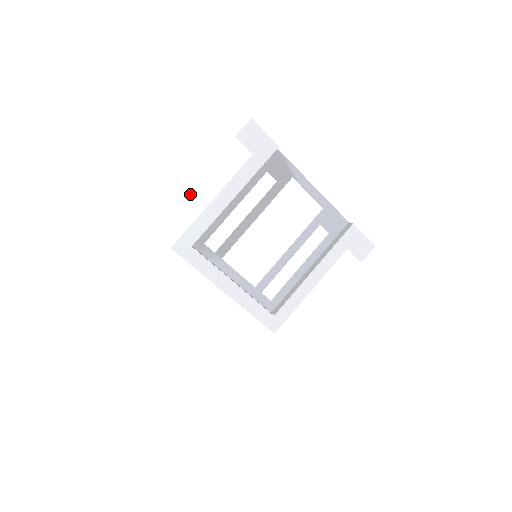
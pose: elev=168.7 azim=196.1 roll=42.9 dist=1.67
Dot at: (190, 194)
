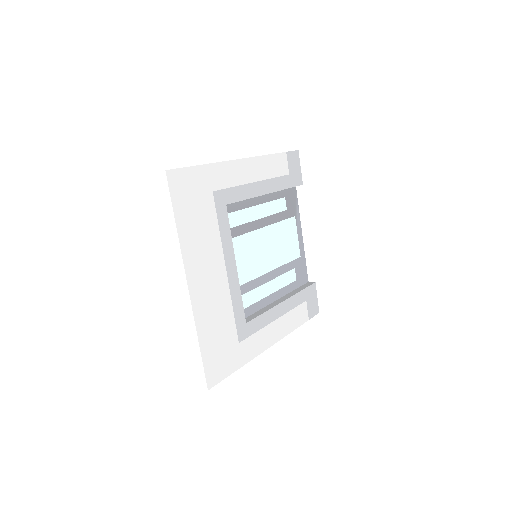
Dot at: (246, 162)
